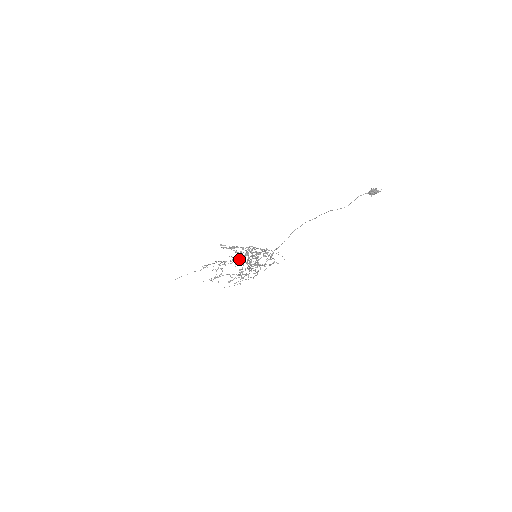
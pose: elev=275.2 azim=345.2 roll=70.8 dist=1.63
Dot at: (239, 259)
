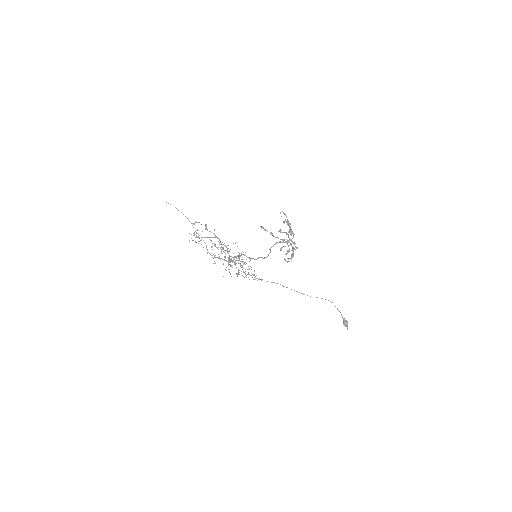
Dot at: occluded
